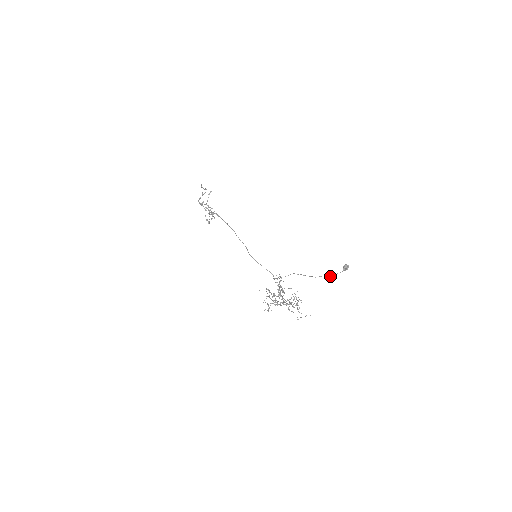
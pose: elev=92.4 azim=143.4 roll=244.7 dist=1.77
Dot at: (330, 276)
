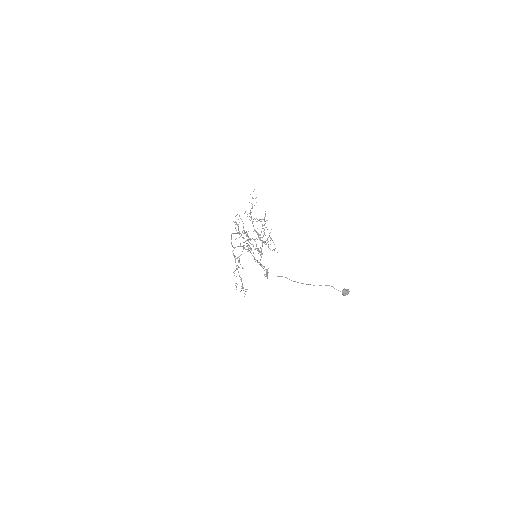
Dot at: occluded
